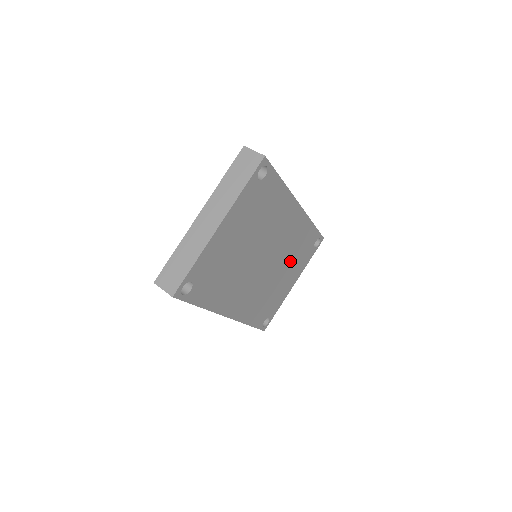
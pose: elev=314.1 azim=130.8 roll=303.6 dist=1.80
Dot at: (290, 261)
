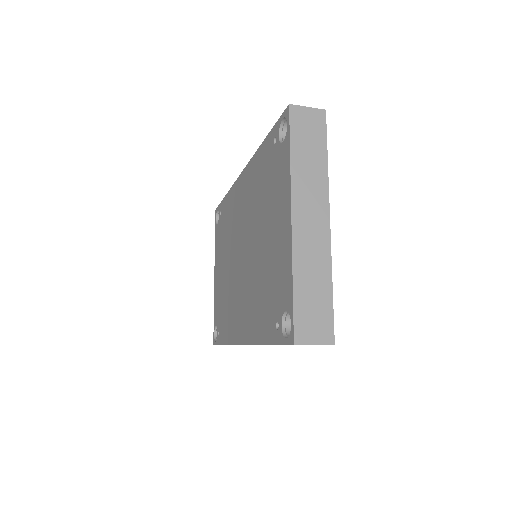
Dot at: occluded
